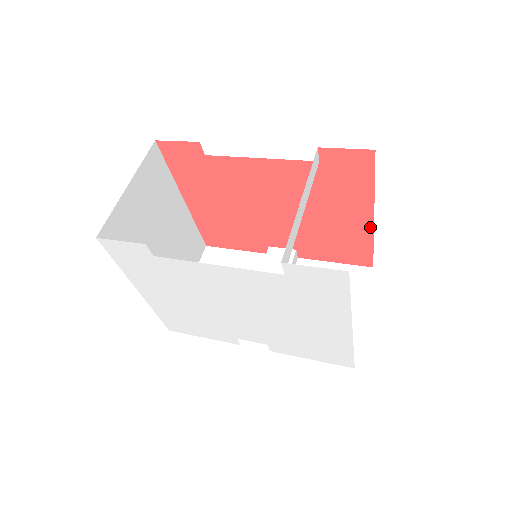
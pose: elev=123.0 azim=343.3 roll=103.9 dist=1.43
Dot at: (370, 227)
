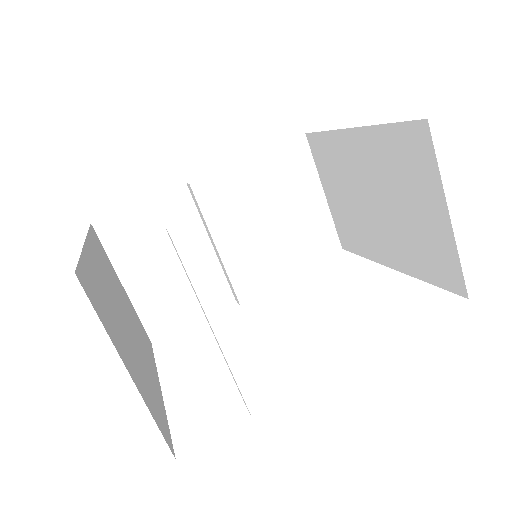
Dot at: occluded
